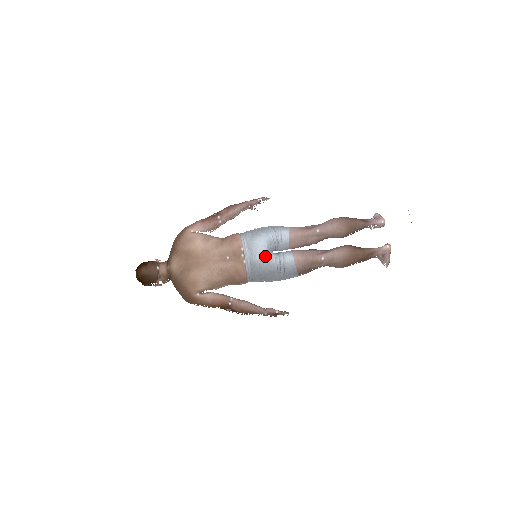
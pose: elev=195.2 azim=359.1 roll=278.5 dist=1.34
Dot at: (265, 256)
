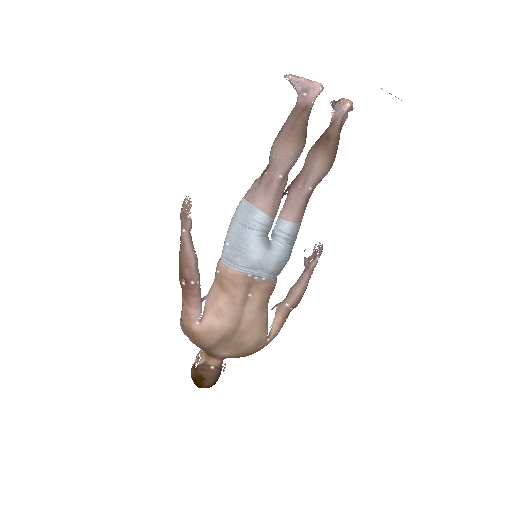
Dot at: (275, 257)
